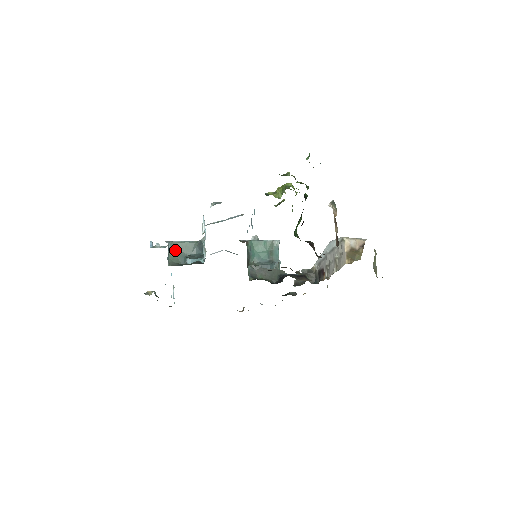
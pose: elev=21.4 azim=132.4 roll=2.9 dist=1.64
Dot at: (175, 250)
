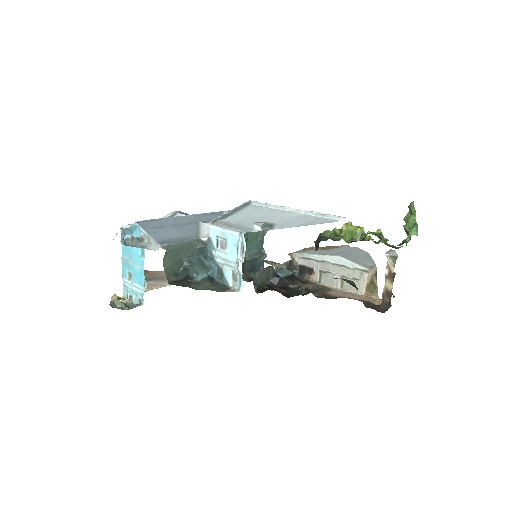
Dot at: (170, 256)
